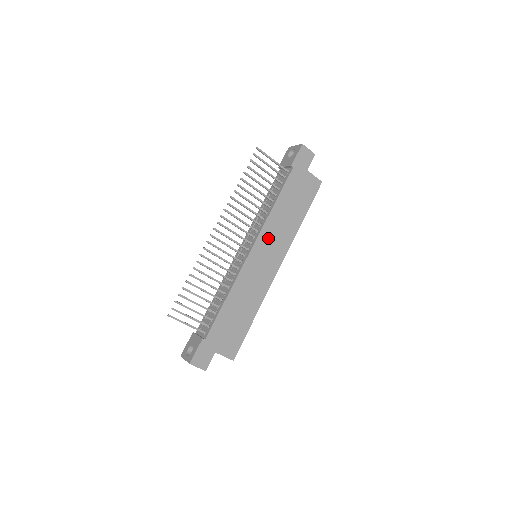
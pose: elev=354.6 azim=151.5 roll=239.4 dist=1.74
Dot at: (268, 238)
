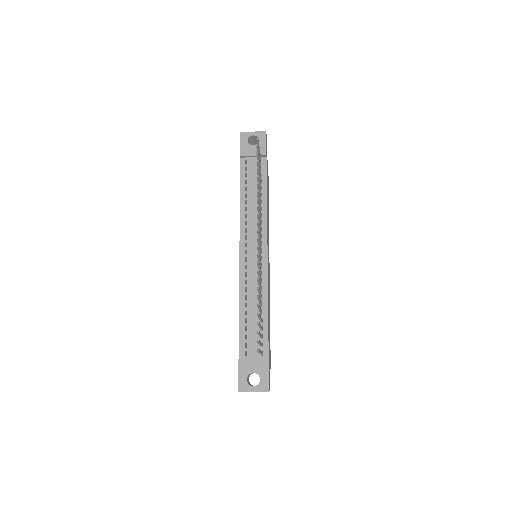
Dot at: occluded
